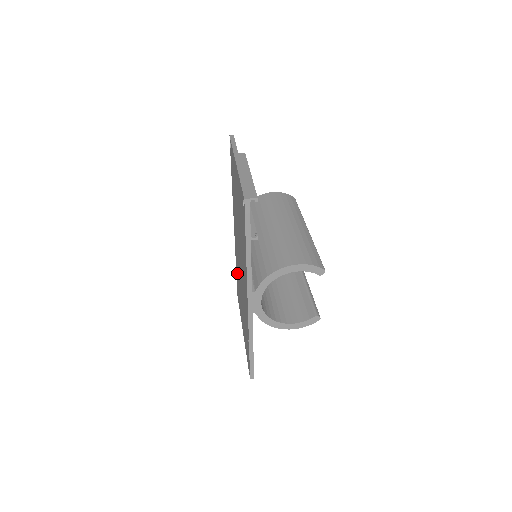
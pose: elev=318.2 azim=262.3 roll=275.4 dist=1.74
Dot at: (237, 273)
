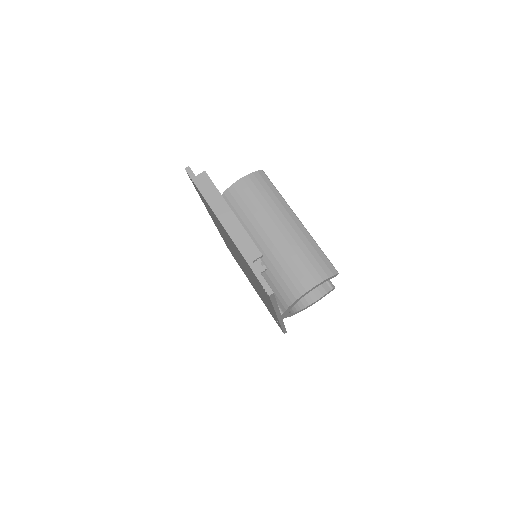
Dot at: occluded
